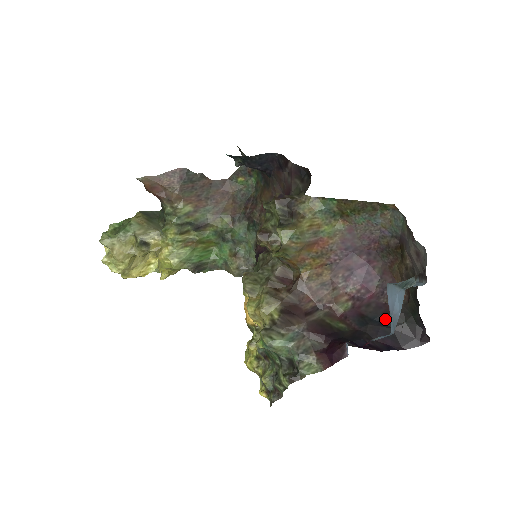
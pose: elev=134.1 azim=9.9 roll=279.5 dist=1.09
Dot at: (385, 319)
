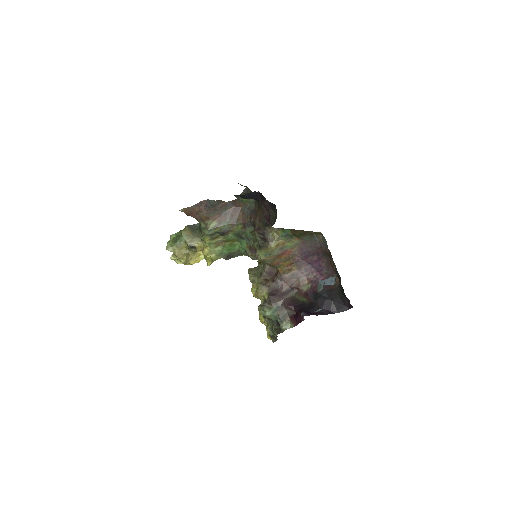
Dot at: (328, 295)
